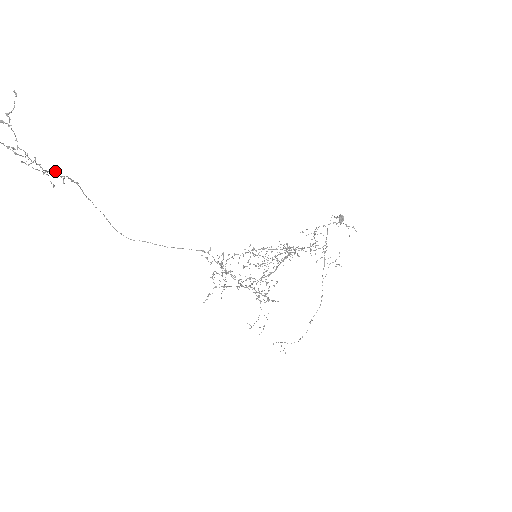
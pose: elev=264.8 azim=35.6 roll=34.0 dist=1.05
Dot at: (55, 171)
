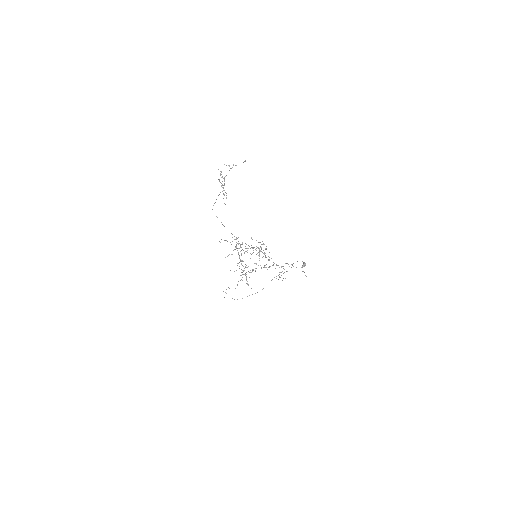
Dot at: occluded
